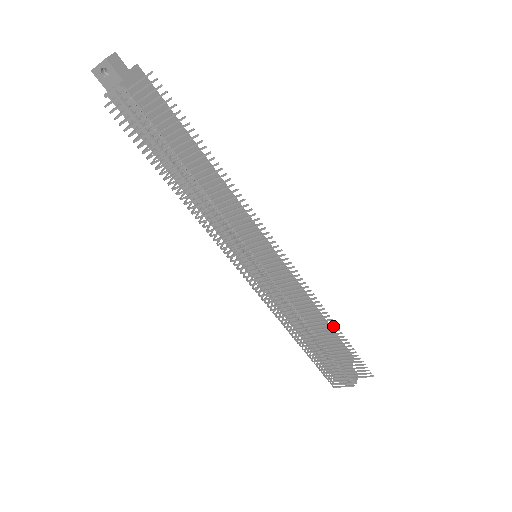
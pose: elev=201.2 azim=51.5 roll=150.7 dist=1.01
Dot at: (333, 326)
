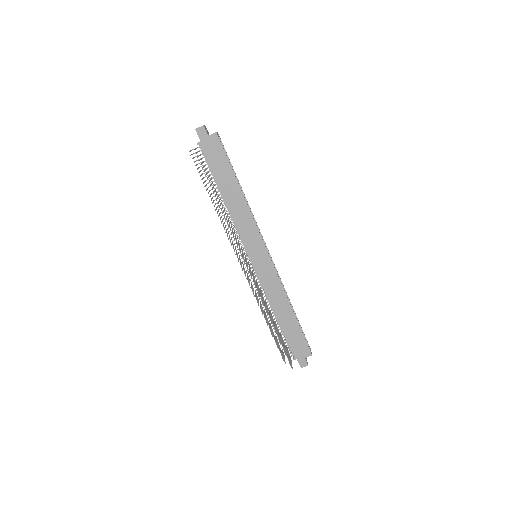
Dot at: occluded
